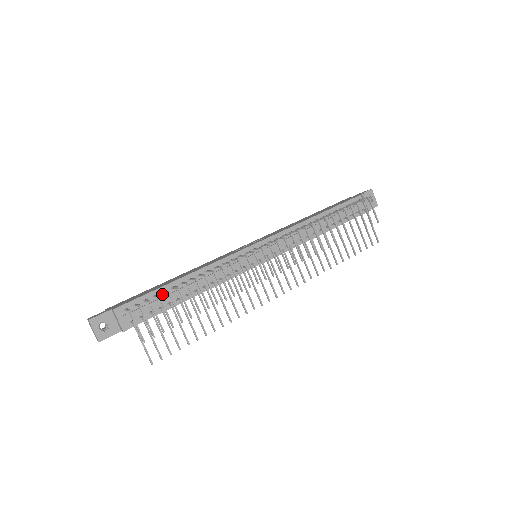
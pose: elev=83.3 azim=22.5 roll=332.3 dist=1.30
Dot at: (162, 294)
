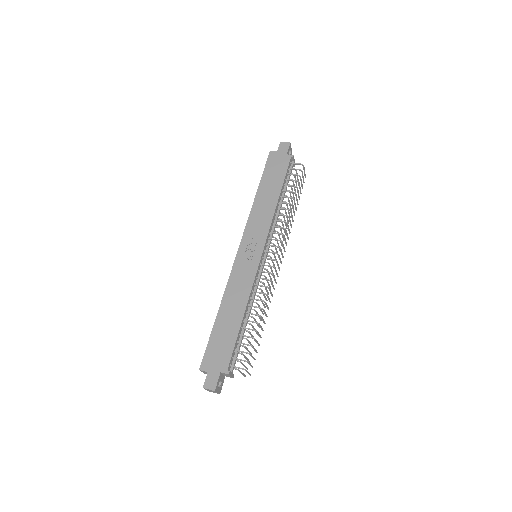
Dot at: (239, 337)
